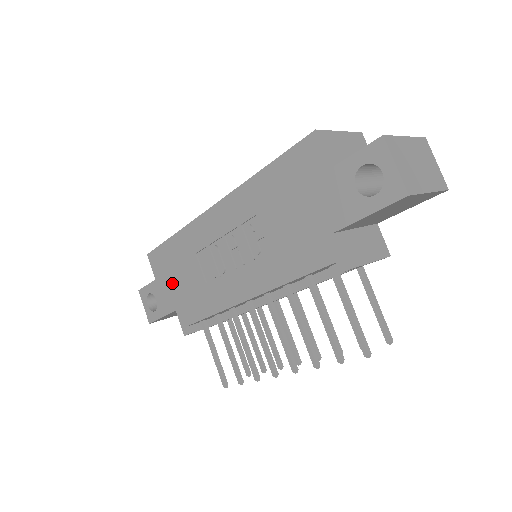
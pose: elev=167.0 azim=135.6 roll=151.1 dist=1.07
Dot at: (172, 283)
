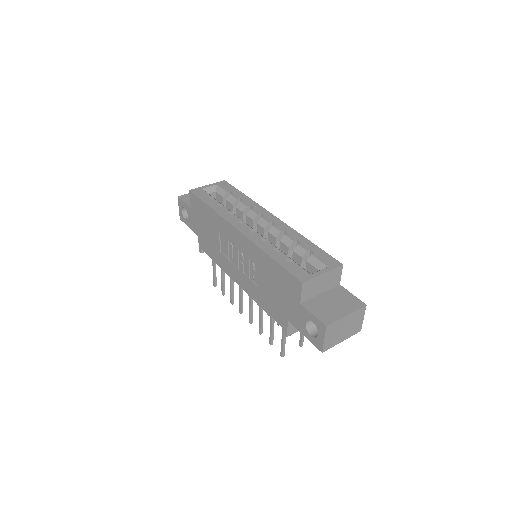
Dot at: (200, 224)
